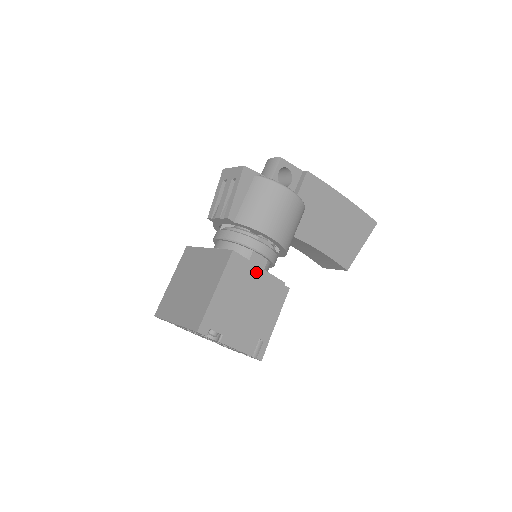
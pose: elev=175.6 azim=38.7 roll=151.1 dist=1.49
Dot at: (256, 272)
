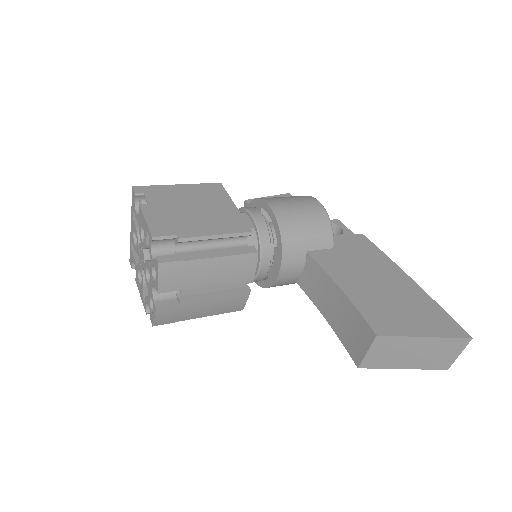
Dot at: (228, 205)
